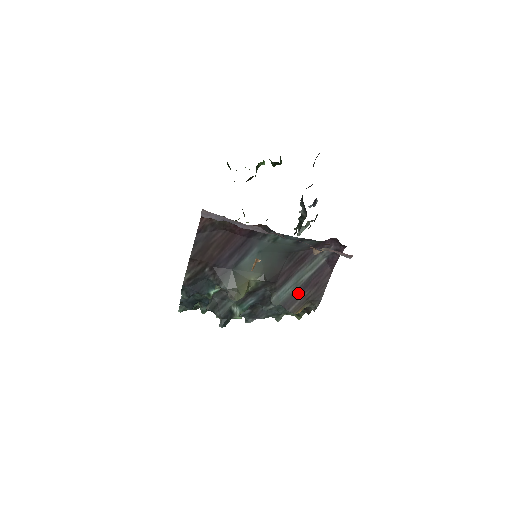
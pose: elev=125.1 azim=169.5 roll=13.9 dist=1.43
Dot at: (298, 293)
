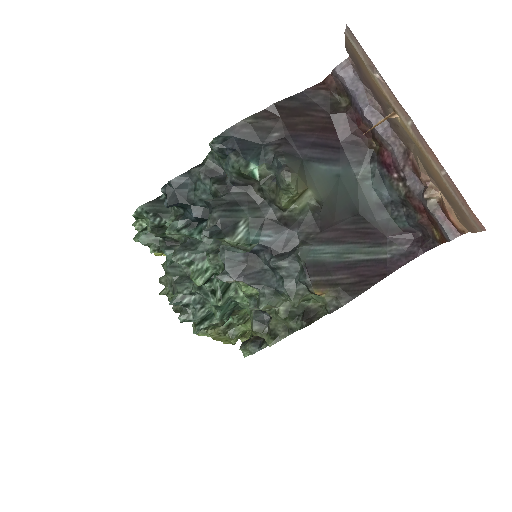
Dot at: (334, 267)
